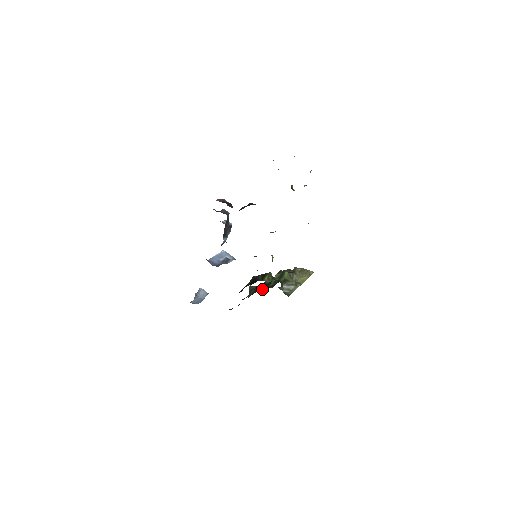
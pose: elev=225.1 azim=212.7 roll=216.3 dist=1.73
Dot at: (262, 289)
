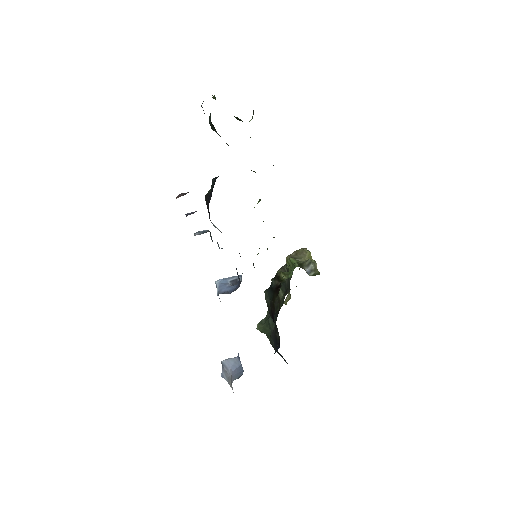
Dot at: (277, 309)
